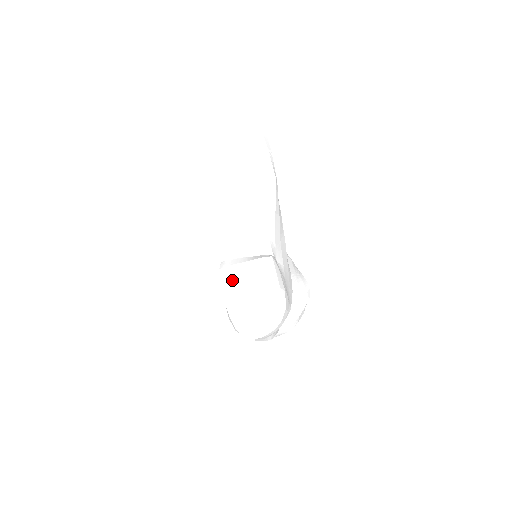
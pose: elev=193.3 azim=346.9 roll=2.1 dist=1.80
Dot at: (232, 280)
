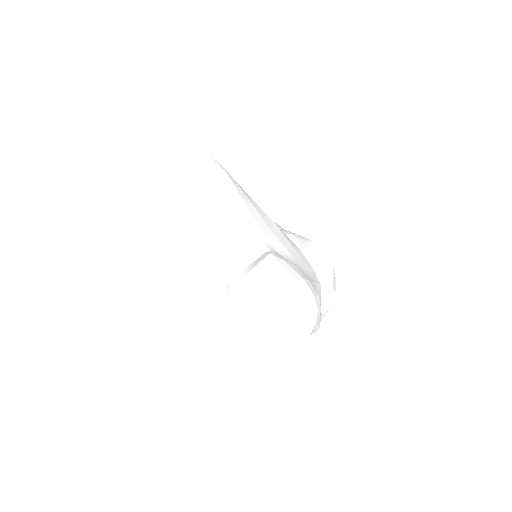
Dot at: (246, 299)
